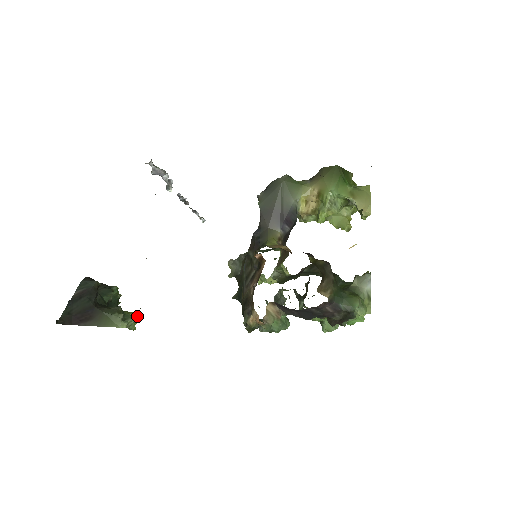
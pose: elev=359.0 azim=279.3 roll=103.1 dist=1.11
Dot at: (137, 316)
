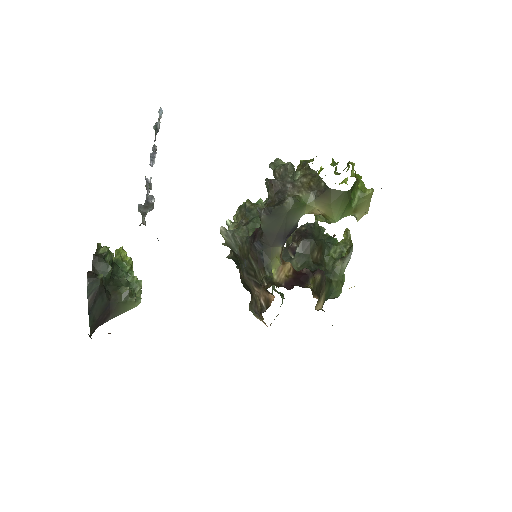
Dot at: (141, 280)
